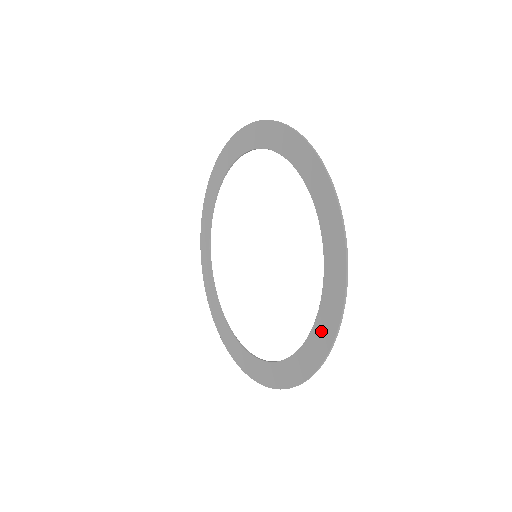
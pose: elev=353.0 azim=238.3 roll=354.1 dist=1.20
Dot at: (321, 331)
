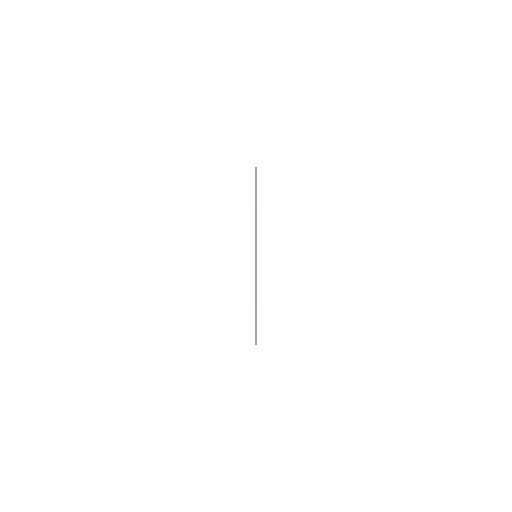
Dot at: occluded
